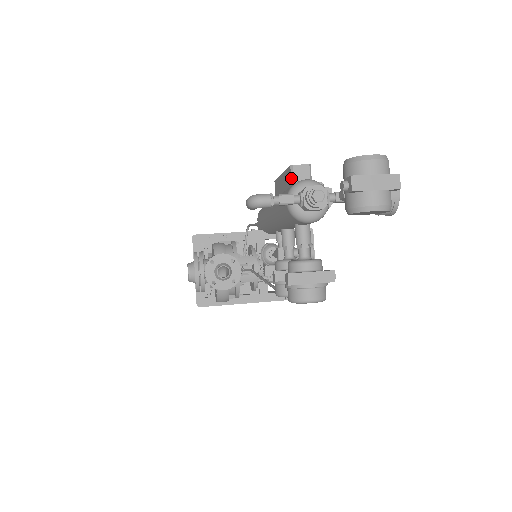
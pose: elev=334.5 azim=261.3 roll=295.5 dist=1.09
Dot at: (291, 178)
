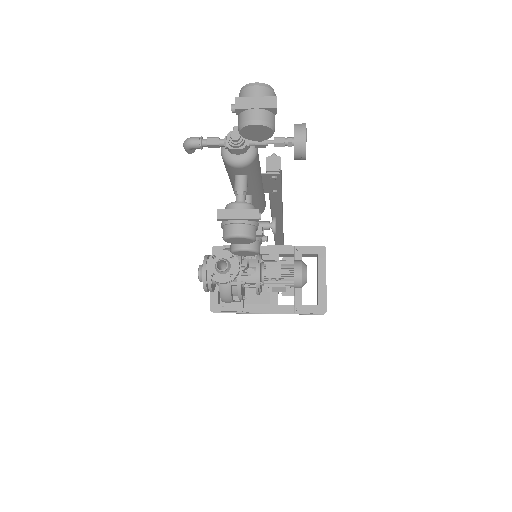
Dot at: occluded
